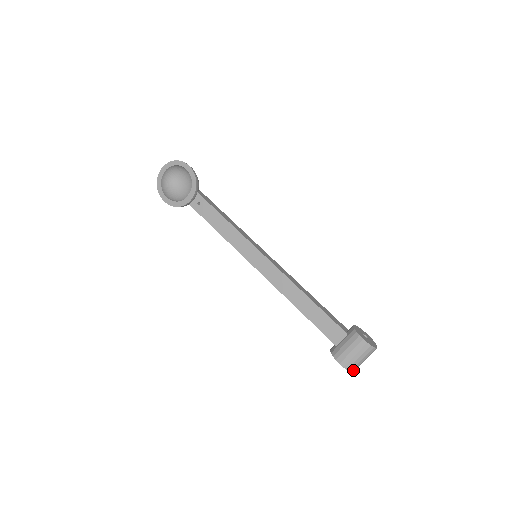
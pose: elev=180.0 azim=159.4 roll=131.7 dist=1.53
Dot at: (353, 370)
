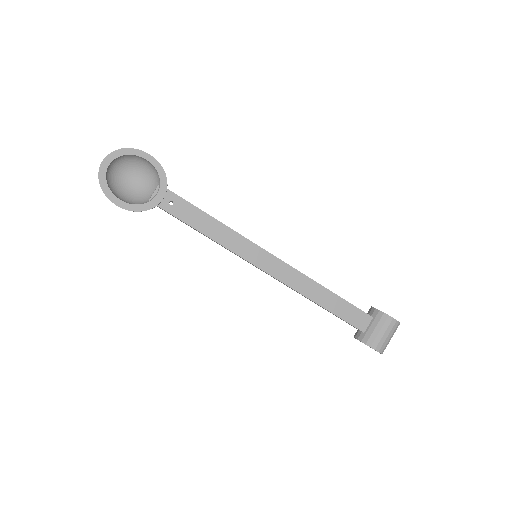
Dot at: occluded
